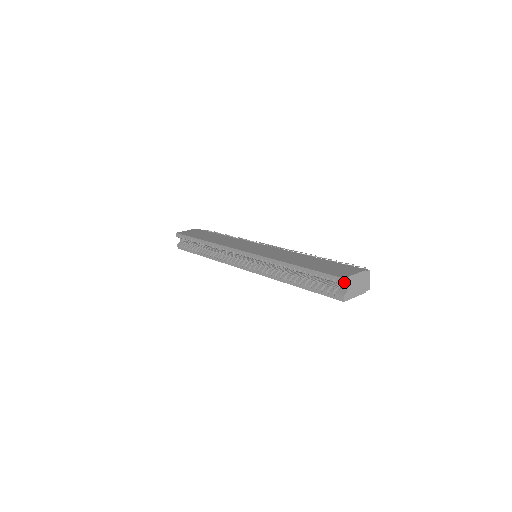
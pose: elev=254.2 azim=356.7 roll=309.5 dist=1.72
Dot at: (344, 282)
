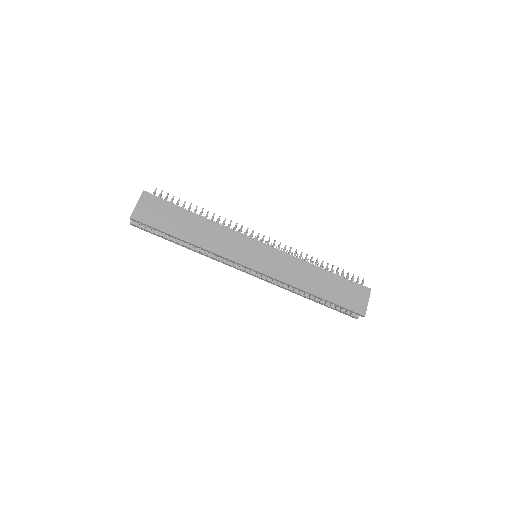
Dot at: (363, 316)
